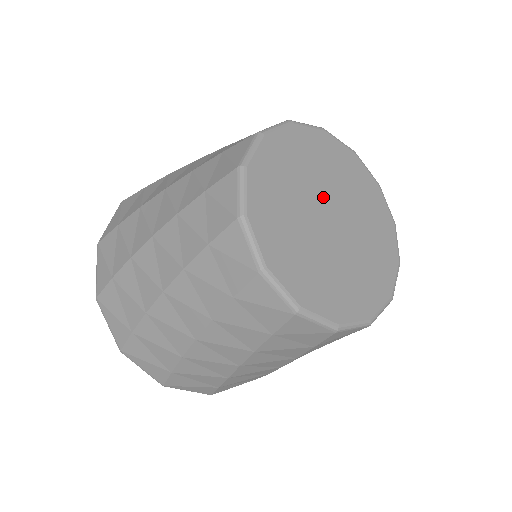
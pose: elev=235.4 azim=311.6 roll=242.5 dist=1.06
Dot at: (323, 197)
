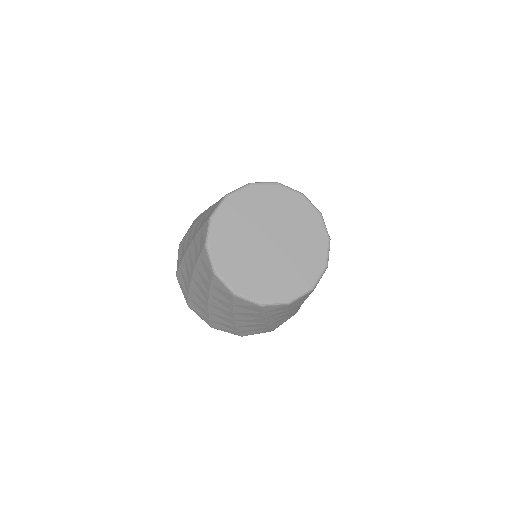
Dot at: (278, 231)
